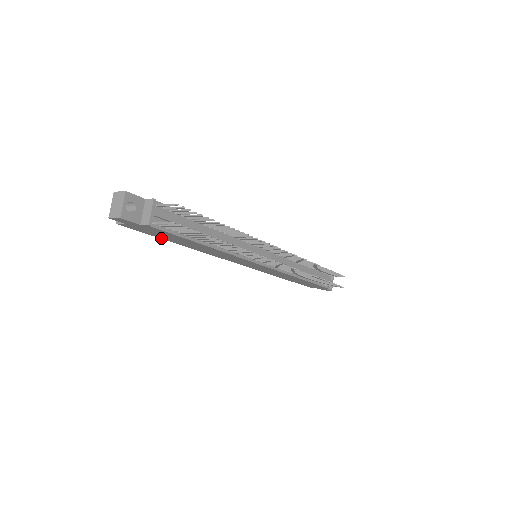
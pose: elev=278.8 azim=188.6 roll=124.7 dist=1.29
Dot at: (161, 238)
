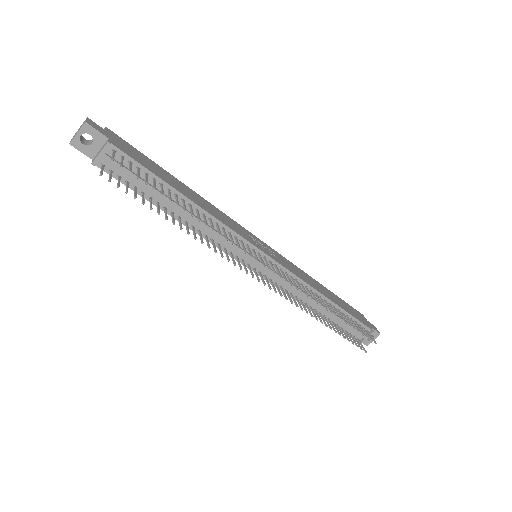
Dot at: occluded
